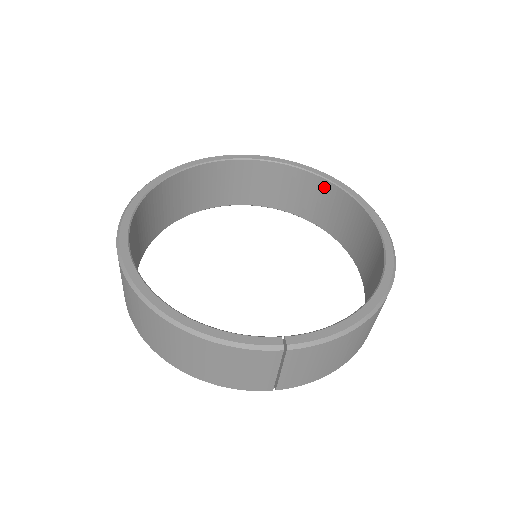
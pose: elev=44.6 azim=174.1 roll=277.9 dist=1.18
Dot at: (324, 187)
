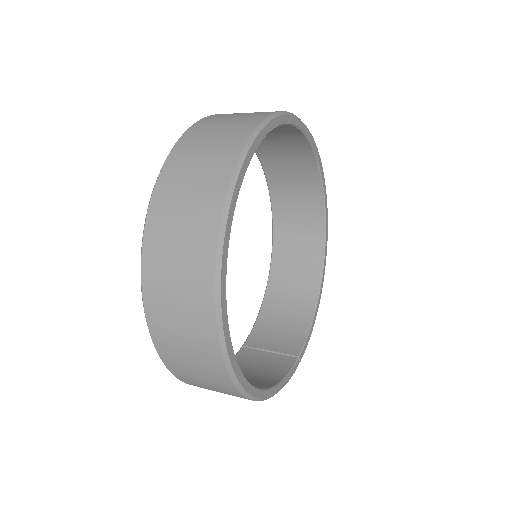
Dot at: (302, 146)
